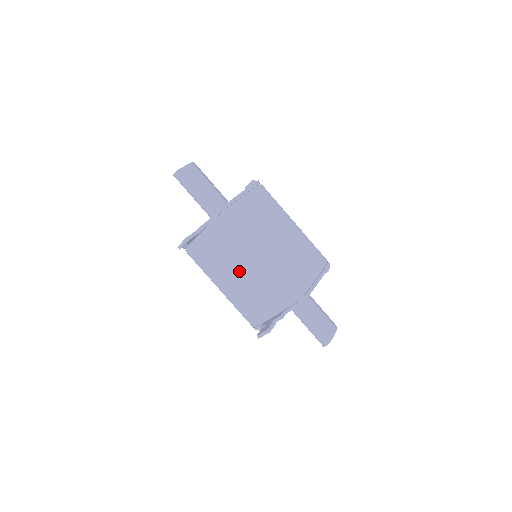
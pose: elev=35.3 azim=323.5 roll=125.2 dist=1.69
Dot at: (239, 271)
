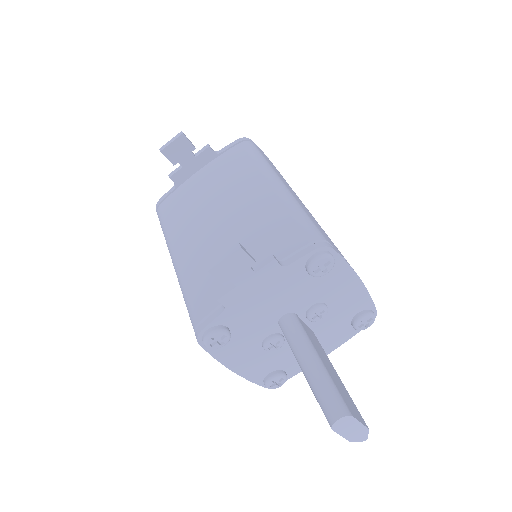
Dot at: (228, 209)
